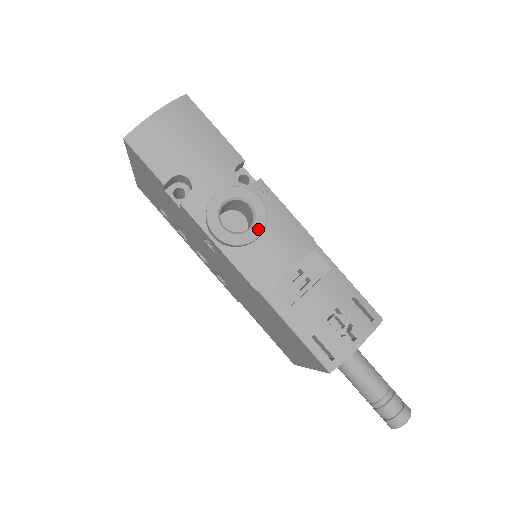
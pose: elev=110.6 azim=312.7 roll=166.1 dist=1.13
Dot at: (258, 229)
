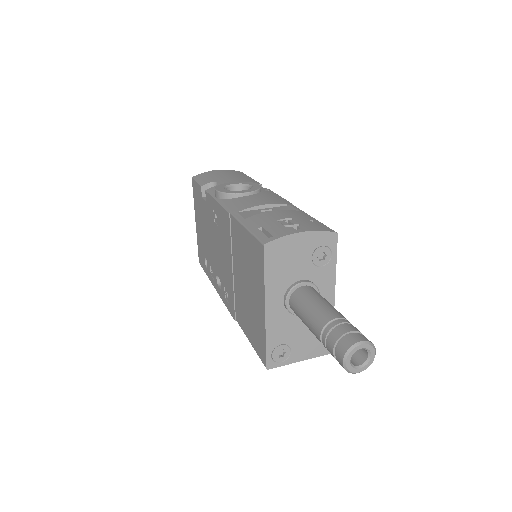
Dot at: (249, 191)
